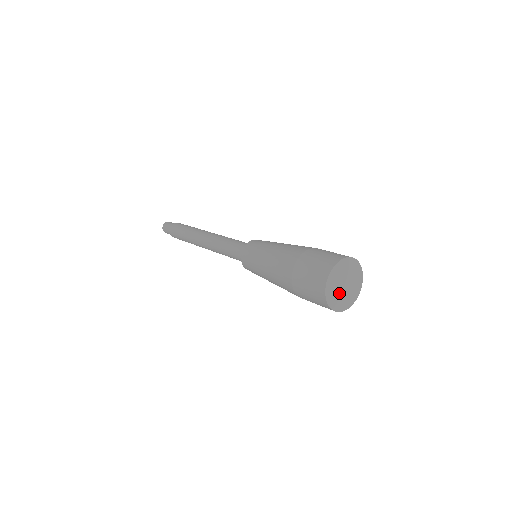
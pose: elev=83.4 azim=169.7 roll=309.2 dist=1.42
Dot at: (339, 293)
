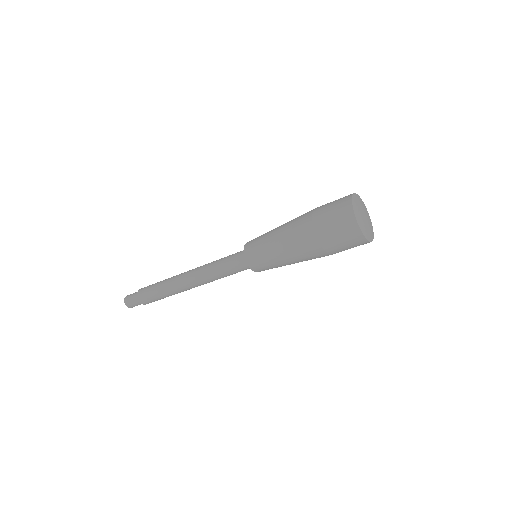
Dot at: (368, 227)
